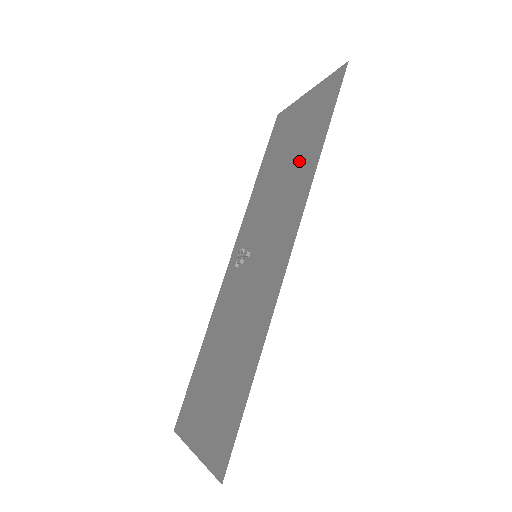
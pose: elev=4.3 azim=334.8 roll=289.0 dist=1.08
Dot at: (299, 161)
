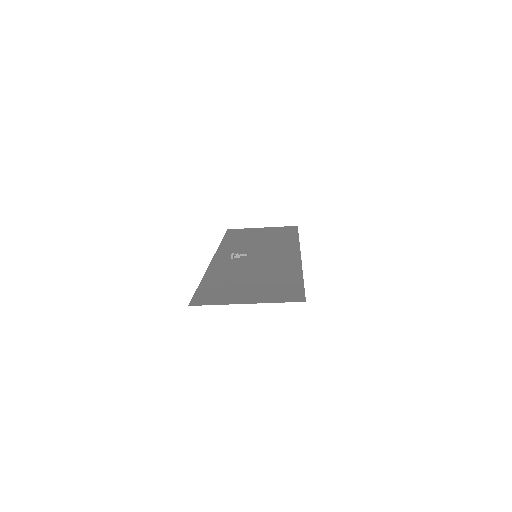
Dot at: (277, 239)
